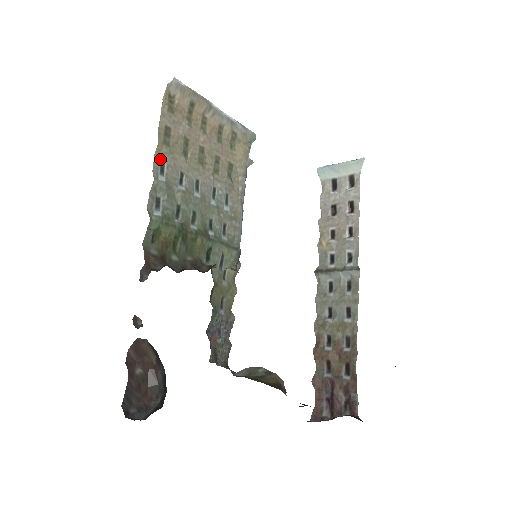
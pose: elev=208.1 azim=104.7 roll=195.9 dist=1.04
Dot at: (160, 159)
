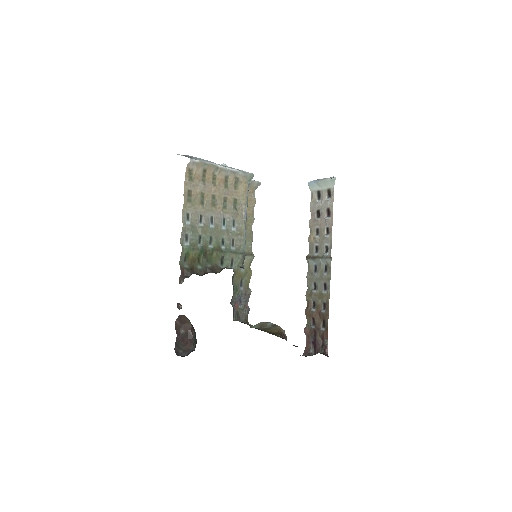
Dot at: (186, 211)
